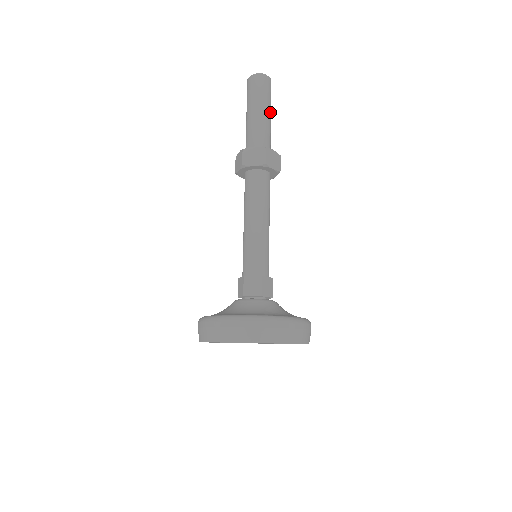
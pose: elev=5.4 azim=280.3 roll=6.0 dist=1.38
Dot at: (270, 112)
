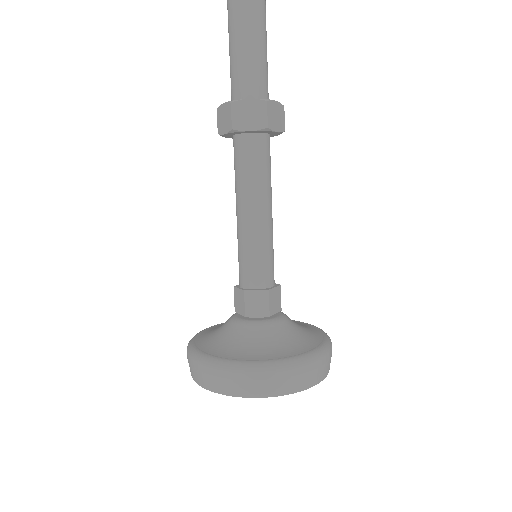
Dot at: (266, 32)
